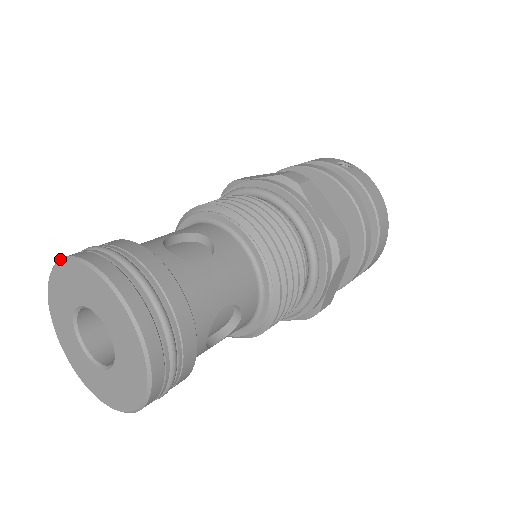
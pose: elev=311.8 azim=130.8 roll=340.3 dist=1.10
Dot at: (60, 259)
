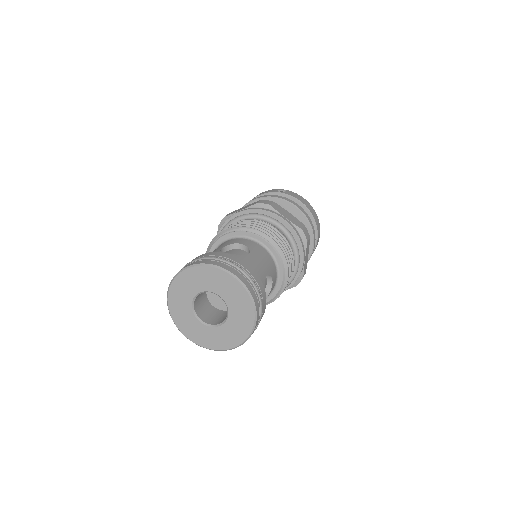
Dot at: (179, 272)
